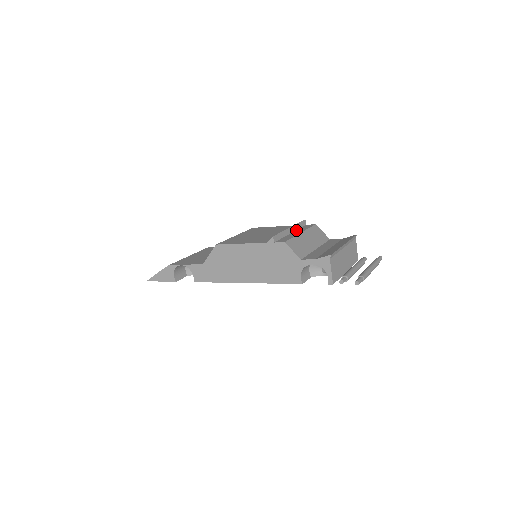
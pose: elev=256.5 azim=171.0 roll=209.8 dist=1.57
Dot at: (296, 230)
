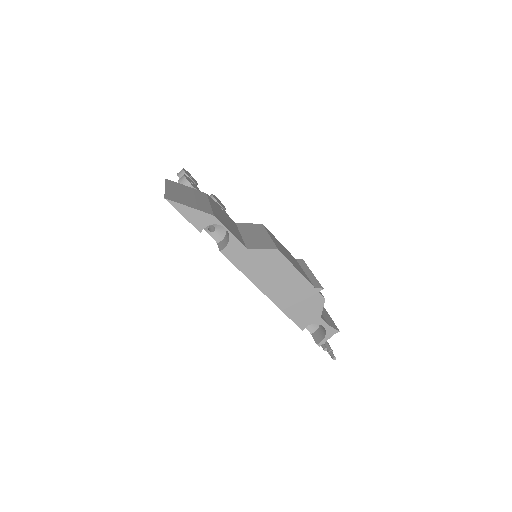
Dot at: occluded
